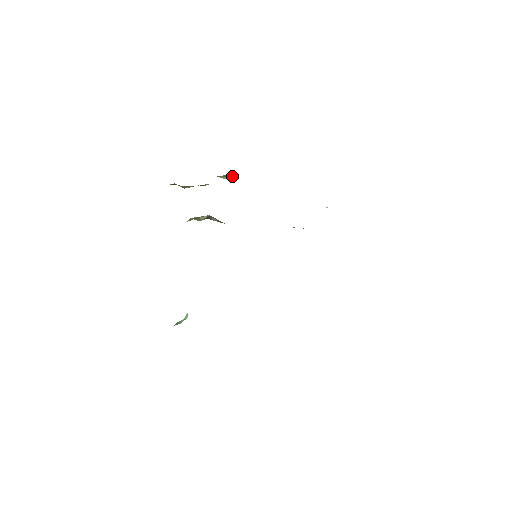
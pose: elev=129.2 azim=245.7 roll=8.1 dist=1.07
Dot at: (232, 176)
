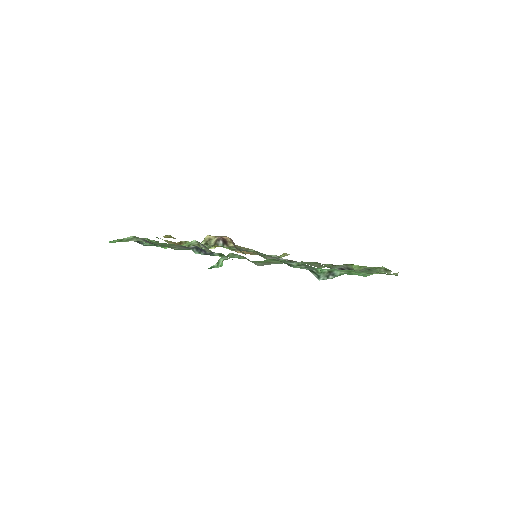
Dot at: occluded
